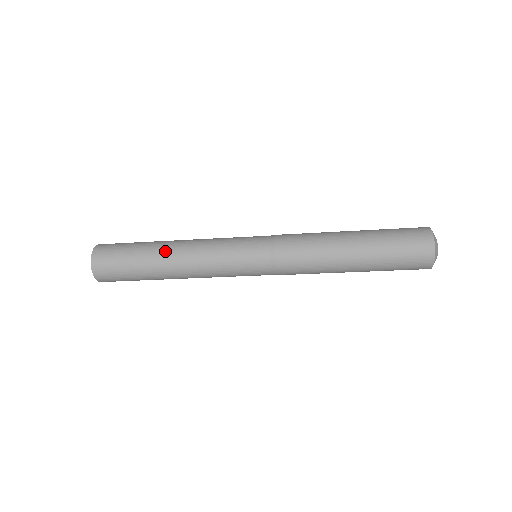
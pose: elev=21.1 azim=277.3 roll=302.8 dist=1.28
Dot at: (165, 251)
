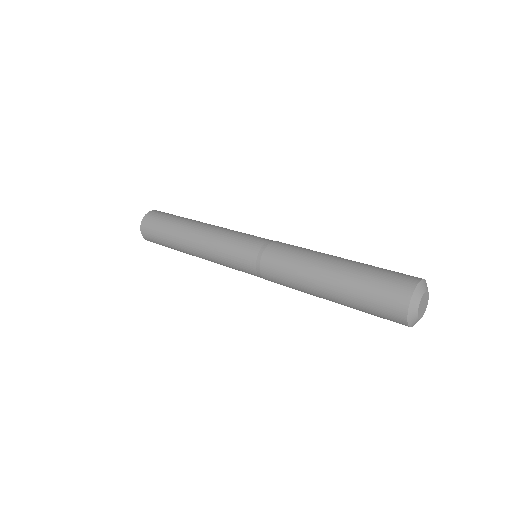
Dot at: (188, 227)
